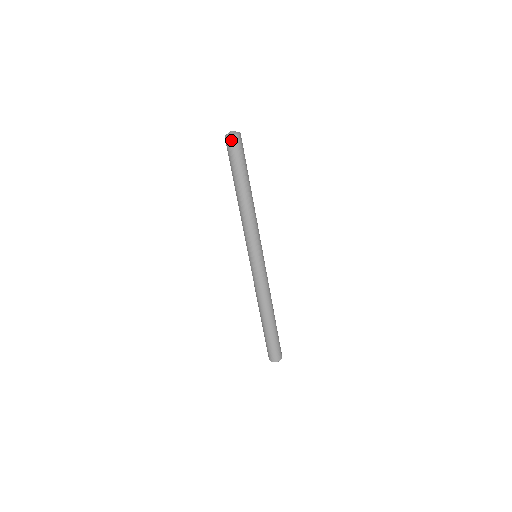
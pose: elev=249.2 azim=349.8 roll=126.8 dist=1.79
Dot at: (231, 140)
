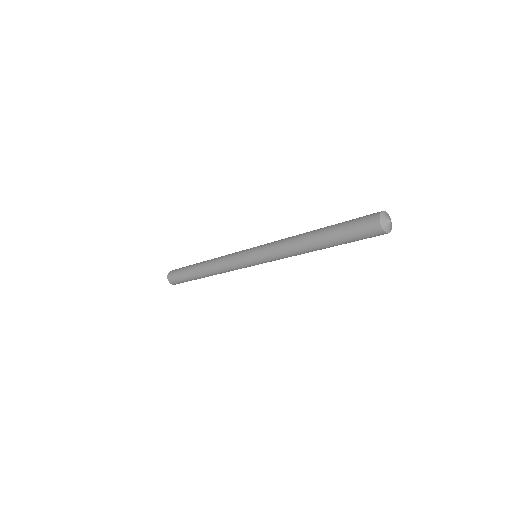
Dot at: (376, 228)
